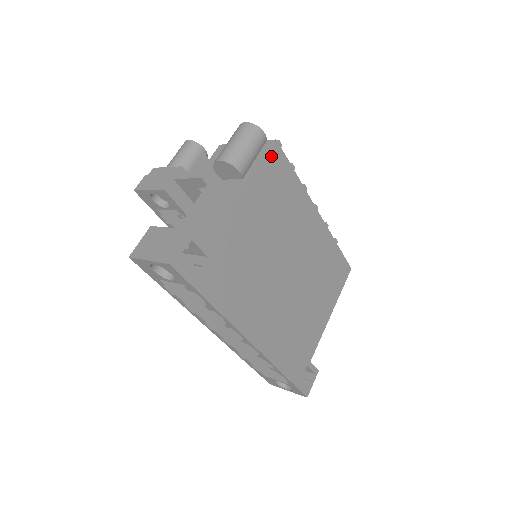
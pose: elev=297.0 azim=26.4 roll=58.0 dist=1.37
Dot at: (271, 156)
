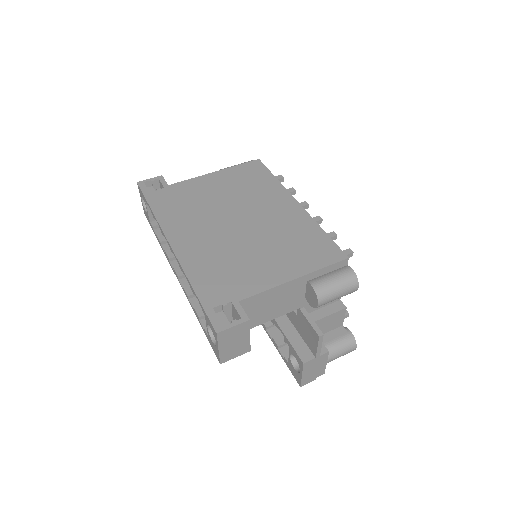
Dot at: (250, 164)
